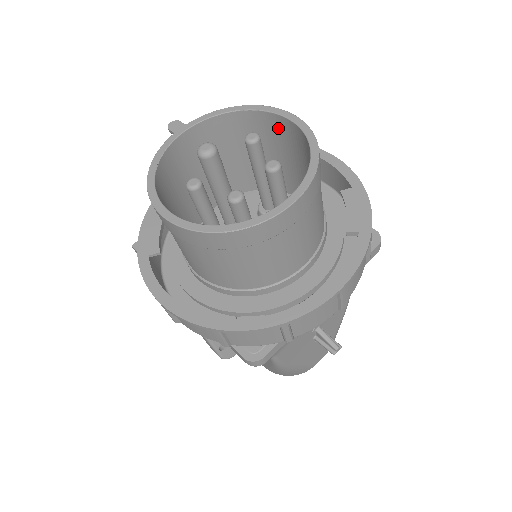
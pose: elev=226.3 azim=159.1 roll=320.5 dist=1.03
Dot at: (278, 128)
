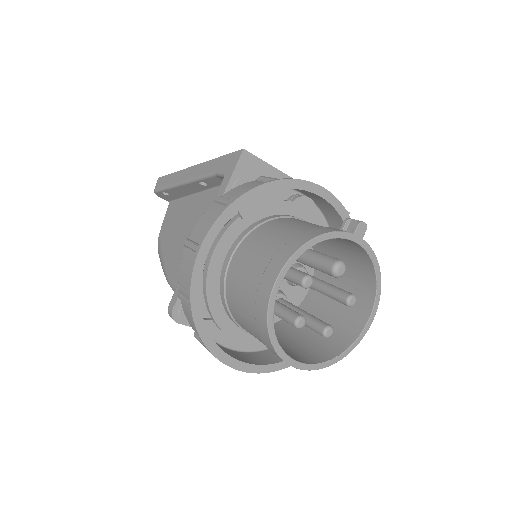
Dot at: (363, 303)
